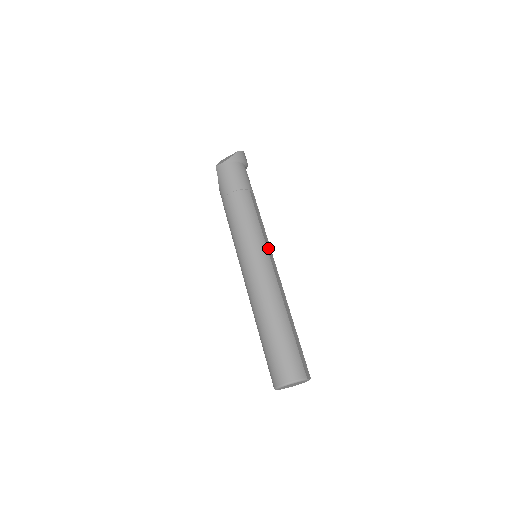
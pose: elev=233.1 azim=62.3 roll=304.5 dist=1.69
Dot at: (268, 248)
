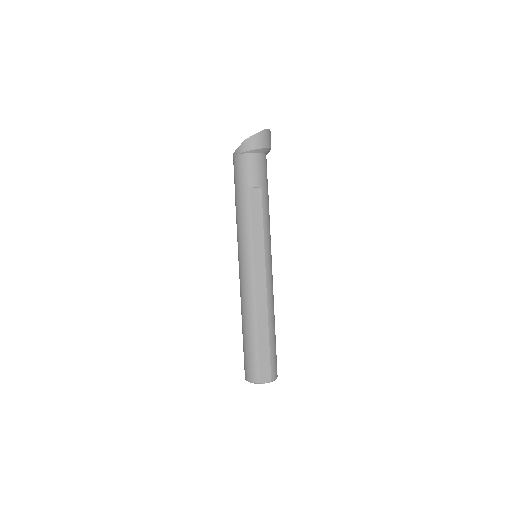
Dot at: (257, 255)
